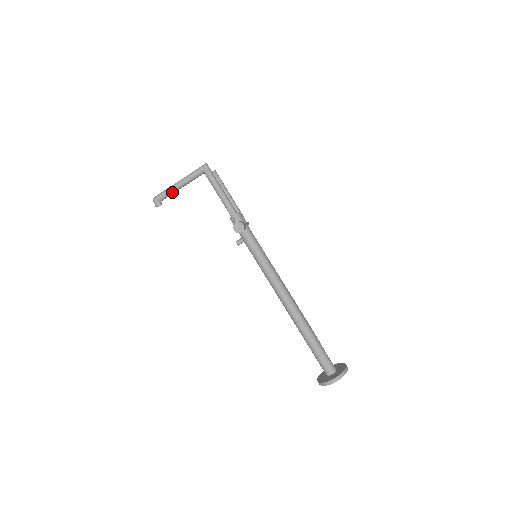
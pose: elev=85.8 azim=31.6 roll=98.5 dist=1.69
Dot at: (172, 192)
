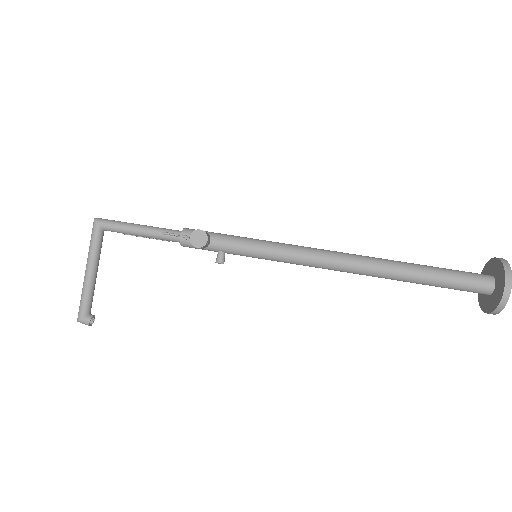
Dot at: (90, 289)
